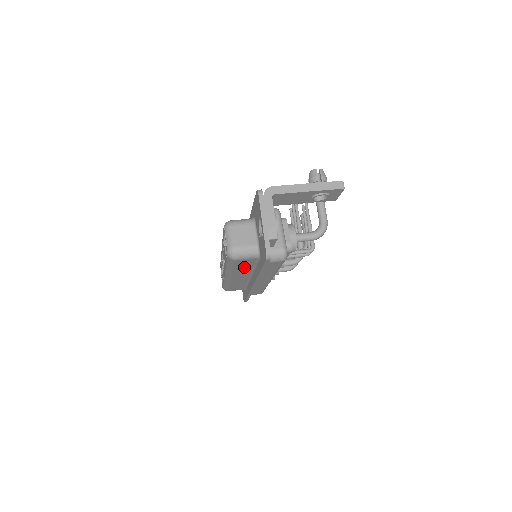
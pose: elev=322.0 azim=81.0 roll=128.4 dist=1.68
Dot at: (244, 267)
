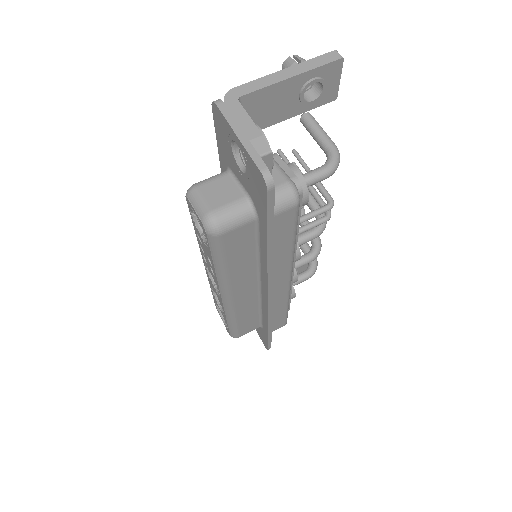
Dot at: (242, 257)
